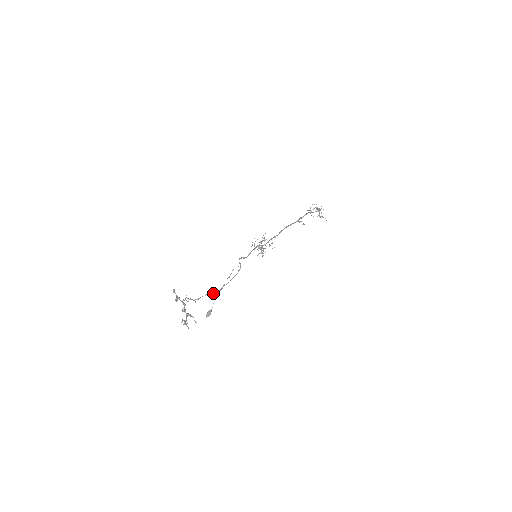
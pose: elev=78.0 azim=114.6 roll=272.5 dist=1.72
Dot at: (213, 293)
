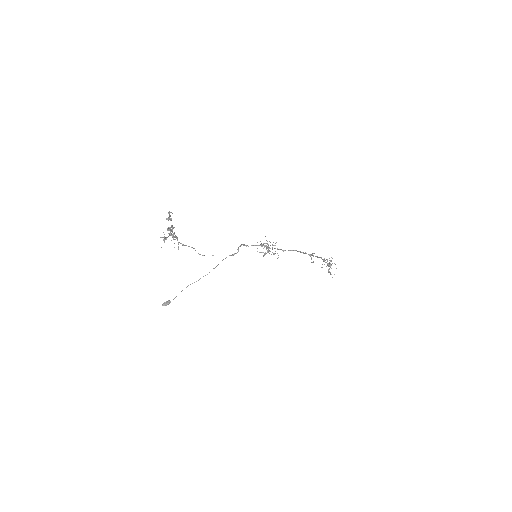
Dot at: occluded
